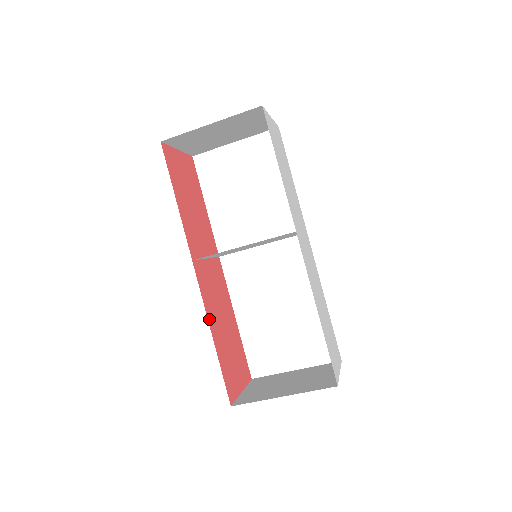
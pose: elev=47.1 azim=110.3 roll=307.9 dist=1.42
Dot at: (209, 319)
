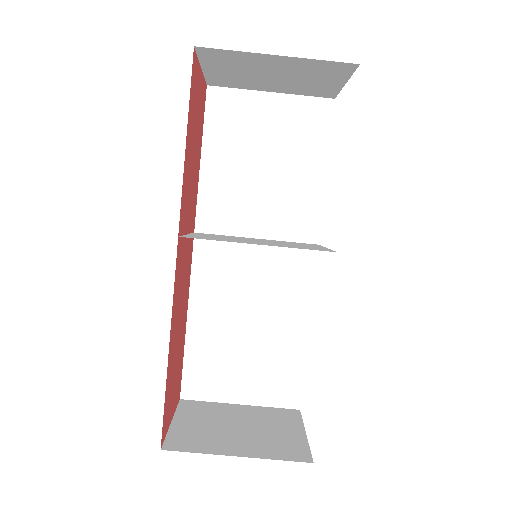
Dot at: (171, 324)
